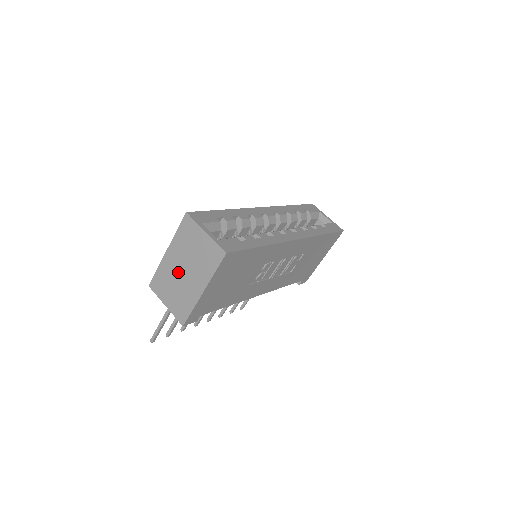
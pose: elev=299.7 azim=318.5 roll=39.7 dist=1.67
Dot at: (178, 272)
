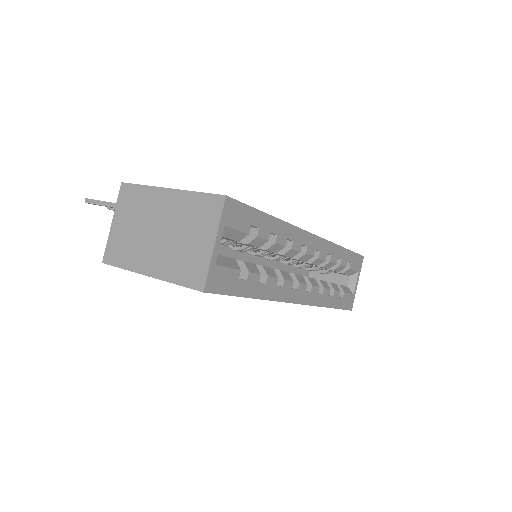
Dot at: (153, 222)
